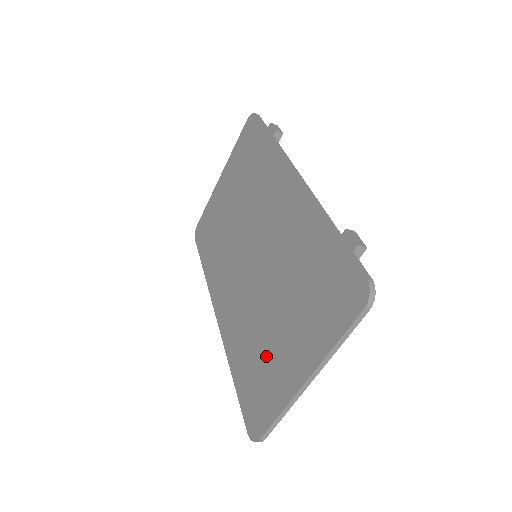
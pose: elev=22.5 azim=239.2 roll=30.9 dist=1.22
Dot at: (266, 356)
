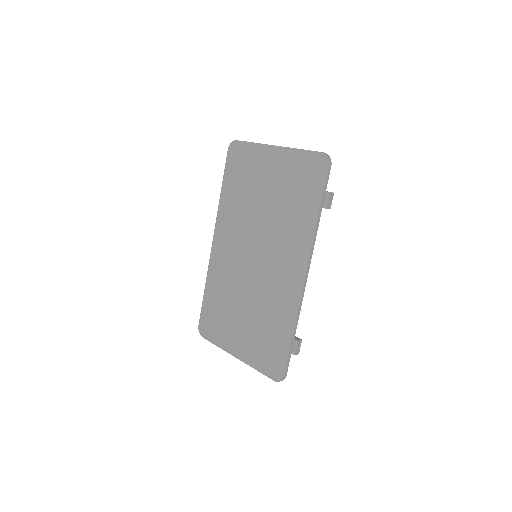
Dot at: (226, 317)
